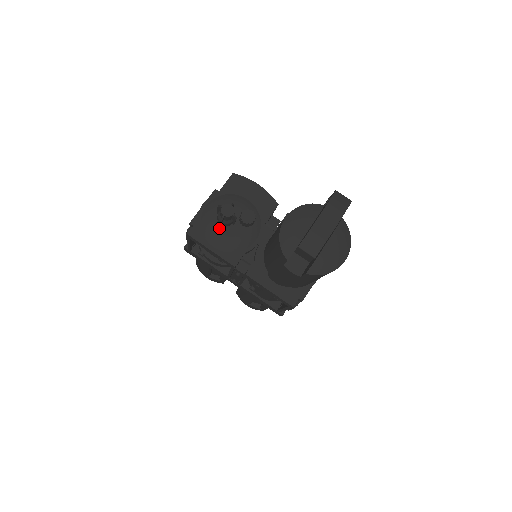
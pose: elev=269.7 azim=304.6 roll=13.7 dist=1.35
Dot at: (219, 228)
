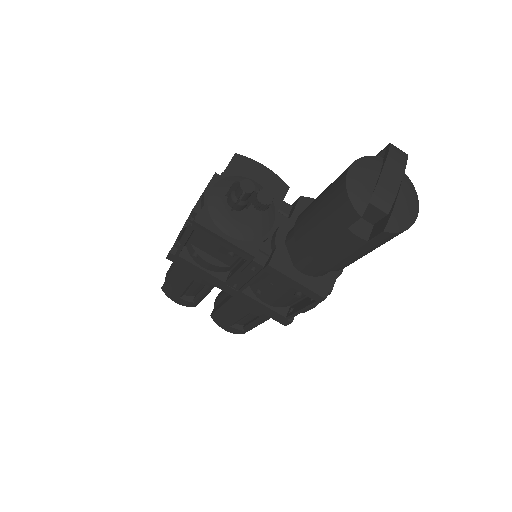
Dot at: (231, 213)
